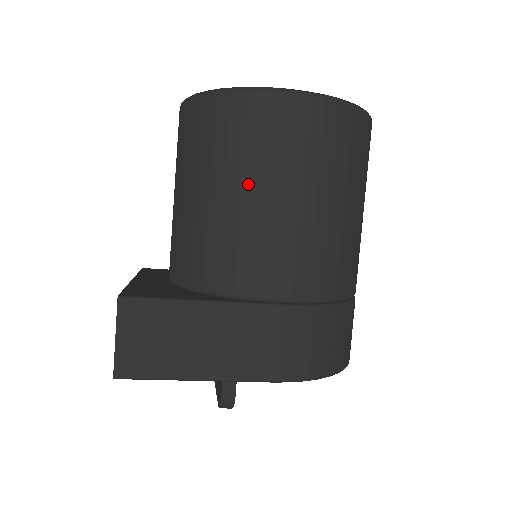
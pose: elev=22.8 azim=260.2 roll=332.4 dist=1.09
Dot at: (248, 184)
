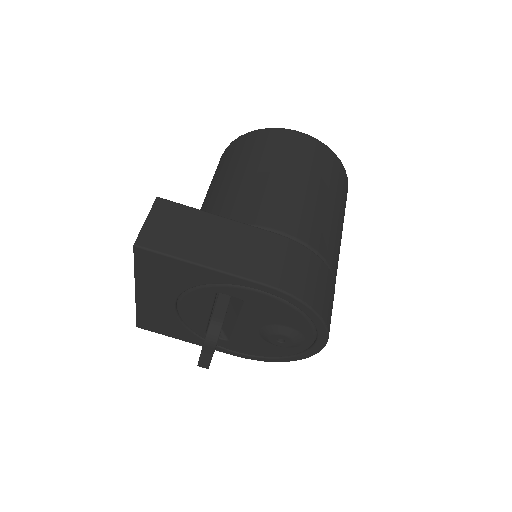
Dot at: (262, 167)
